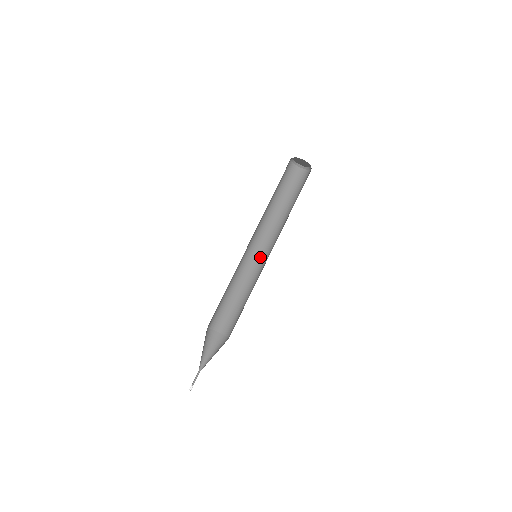
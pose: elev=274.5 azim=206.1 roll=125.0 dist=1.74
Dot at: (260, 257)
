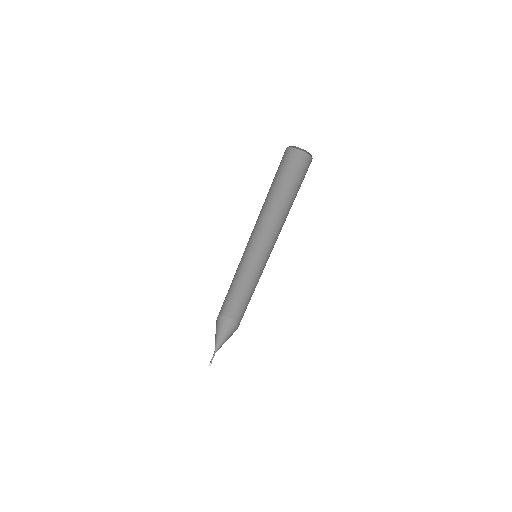
Dot at: (264, 252)
